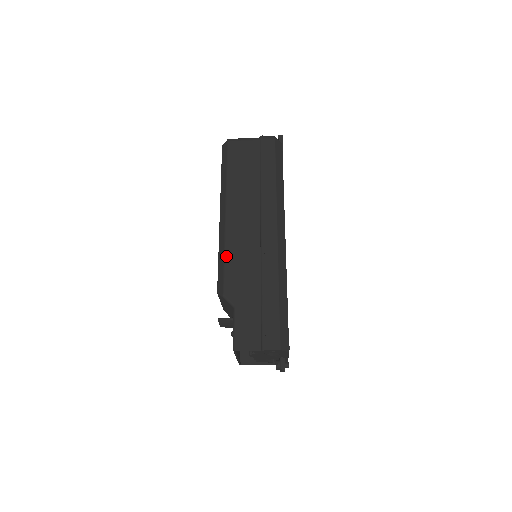
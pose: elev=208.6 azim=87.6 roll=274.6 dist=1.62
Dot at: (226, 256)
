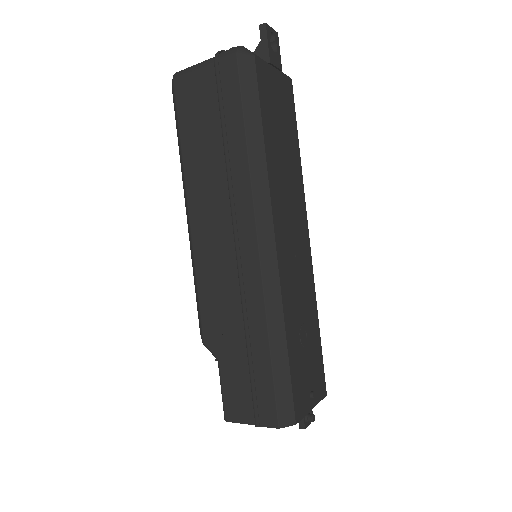
Dot at: (198, 285)
